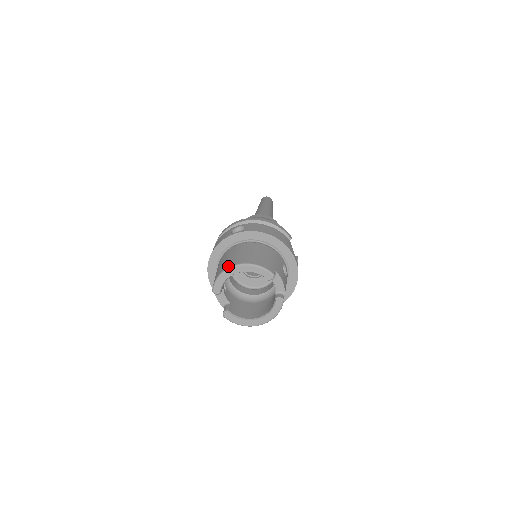
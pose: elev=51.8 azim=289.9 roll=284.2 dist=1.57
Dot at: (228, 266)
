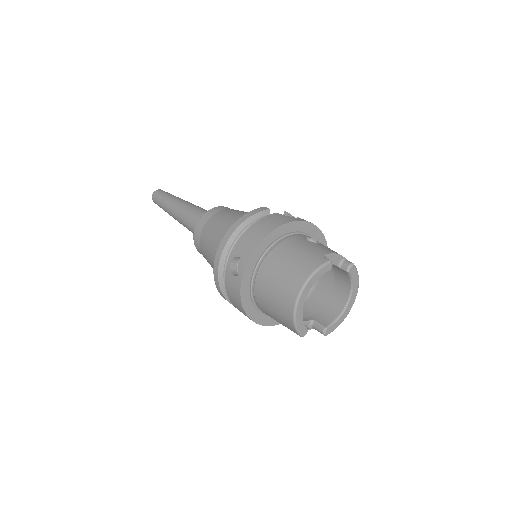
Dot at: (291, 307)
